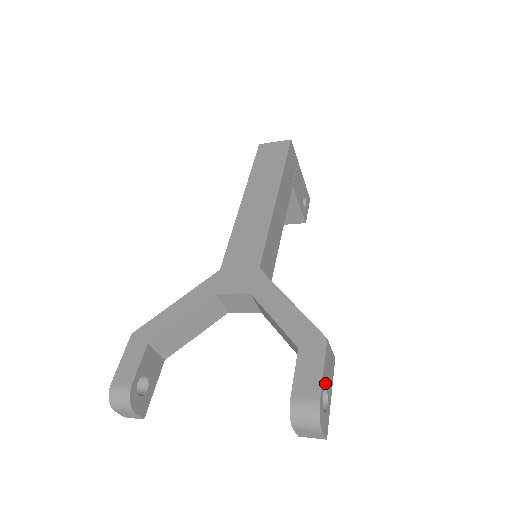
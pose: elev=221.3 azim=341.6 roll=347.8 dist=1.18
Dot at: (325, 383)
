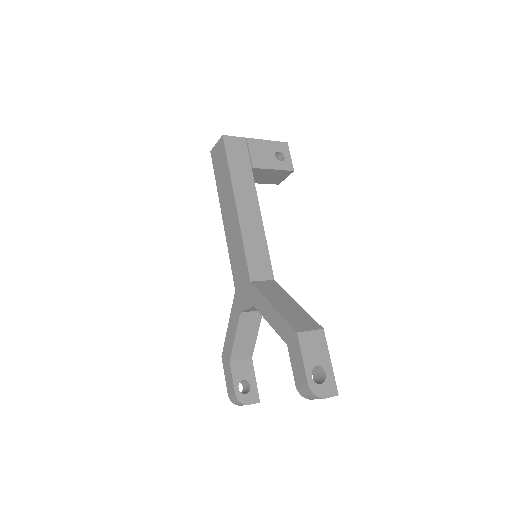
Dot at: (312, 364)
